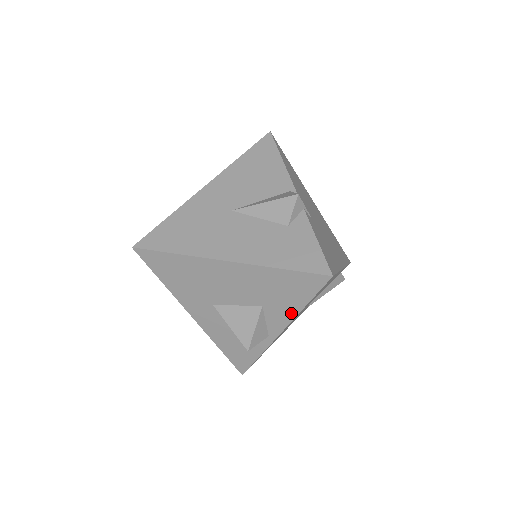
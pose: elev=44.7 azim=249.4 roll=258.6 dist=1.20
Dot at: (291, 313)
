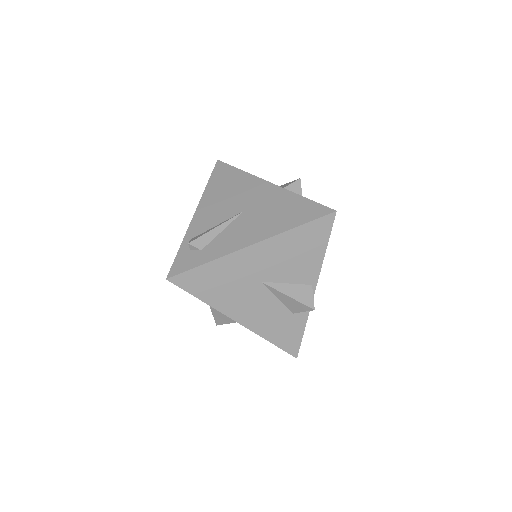
Dot at: occluded
